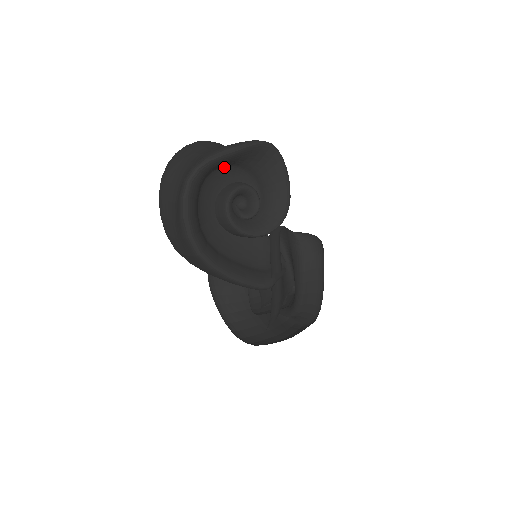
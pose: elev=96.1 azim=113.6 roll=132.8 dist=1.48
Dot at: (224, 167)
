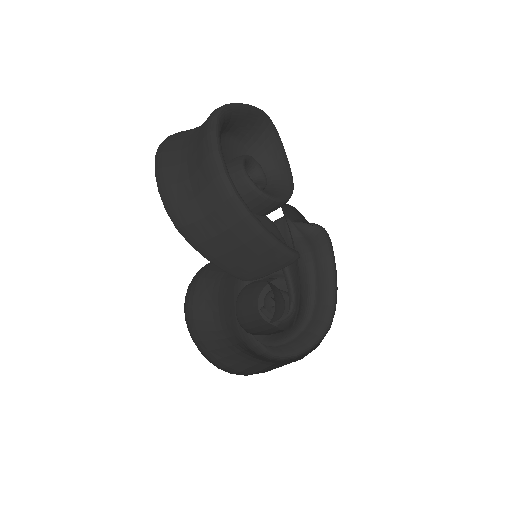
Dot at: (229, 137)
